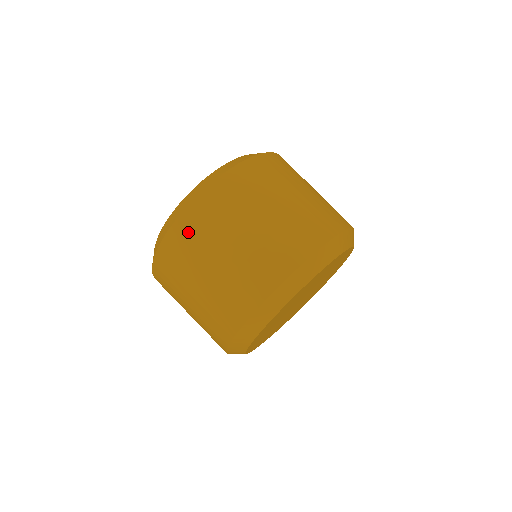
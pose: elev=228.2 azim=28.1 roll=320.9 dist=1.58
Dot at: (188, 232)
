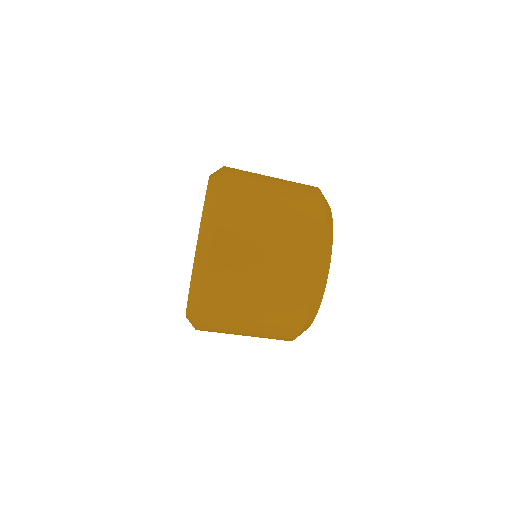
Dot at: (216, 311)
